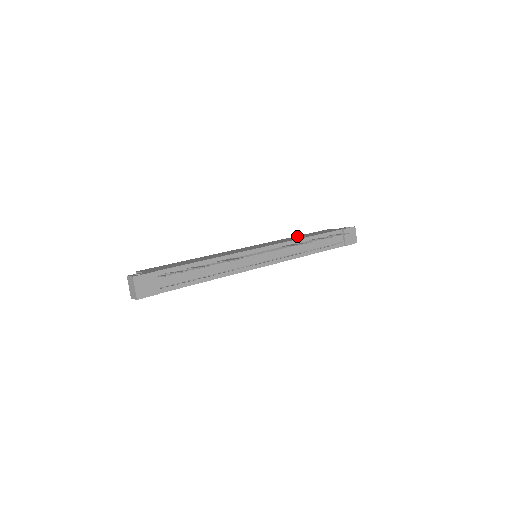
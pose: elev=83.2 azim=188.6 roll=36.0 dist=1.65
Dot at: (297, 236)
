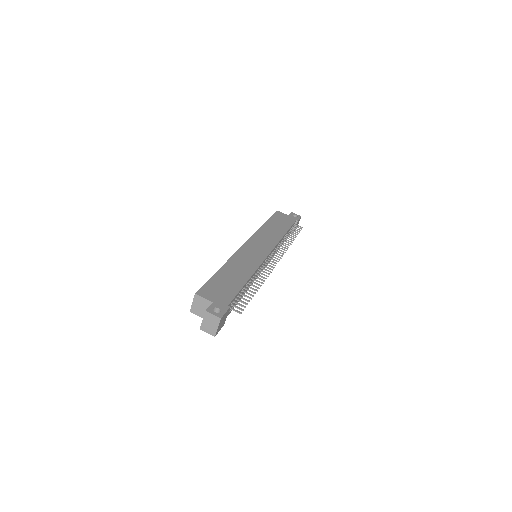
Dot at: (268, 224)
